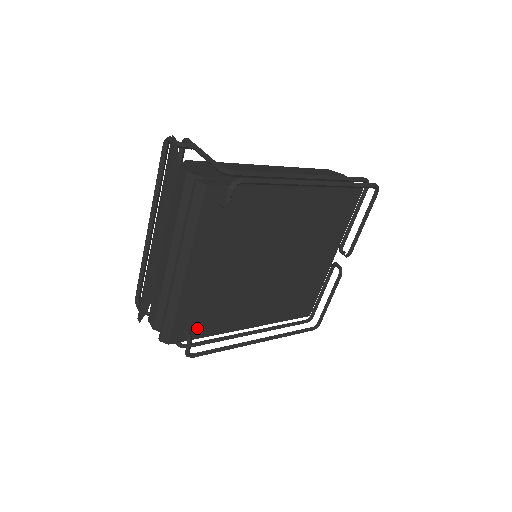
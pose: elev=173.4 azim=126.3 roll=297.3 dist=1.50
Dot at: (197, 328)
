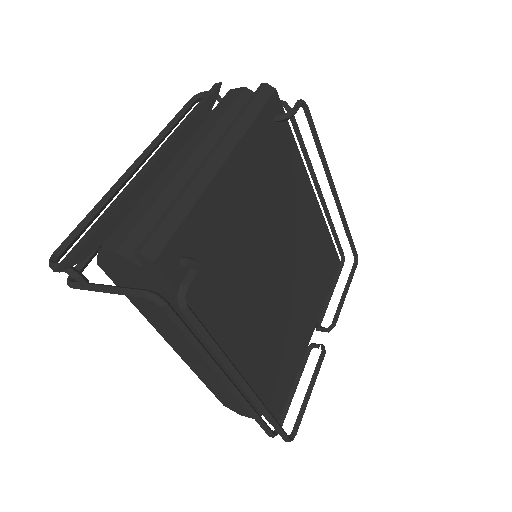
Dot at: occluded
